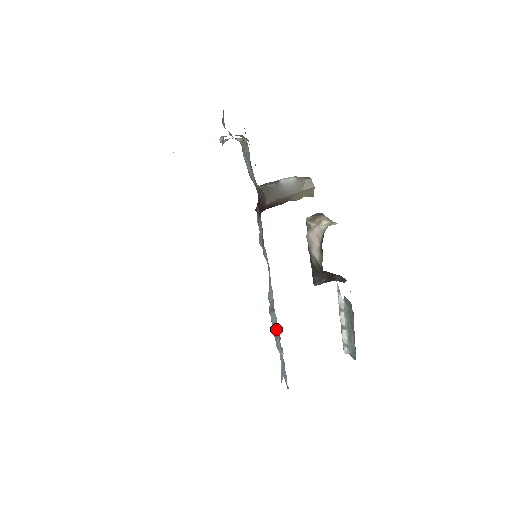
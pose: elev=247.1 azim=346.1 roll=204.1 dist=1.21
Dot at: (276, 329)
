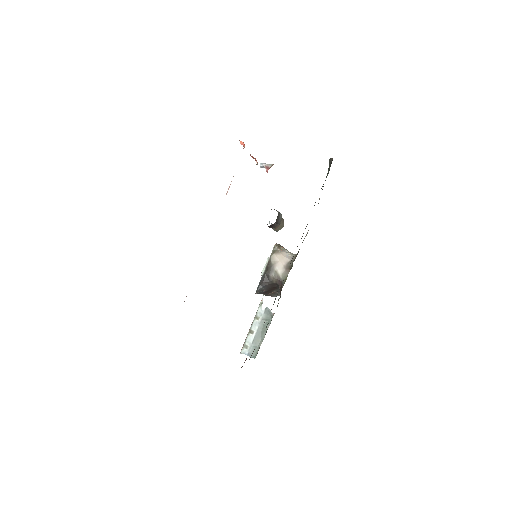
Dot at: occluded
